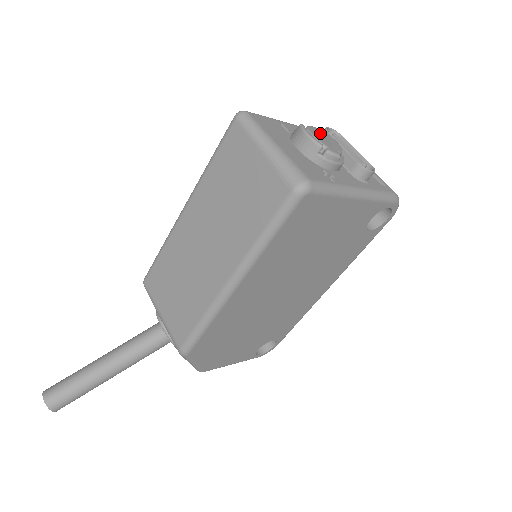
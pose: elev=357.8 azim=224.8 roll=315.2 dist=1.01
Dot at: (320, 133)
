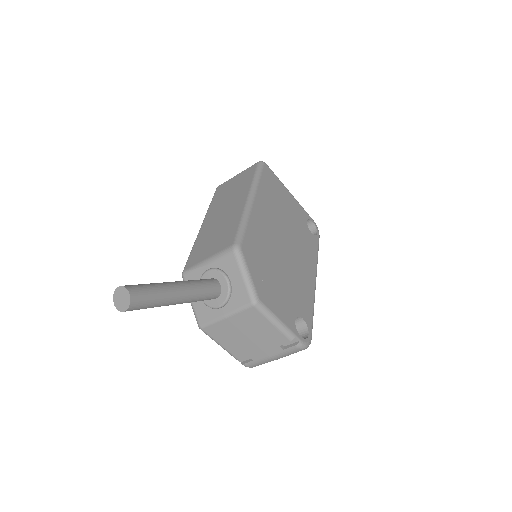
Dot at: occluded
